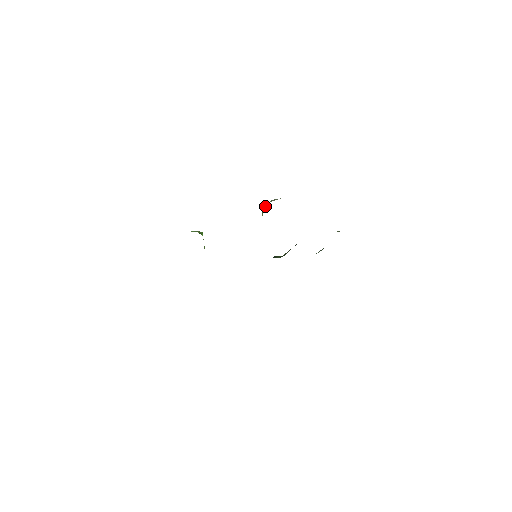
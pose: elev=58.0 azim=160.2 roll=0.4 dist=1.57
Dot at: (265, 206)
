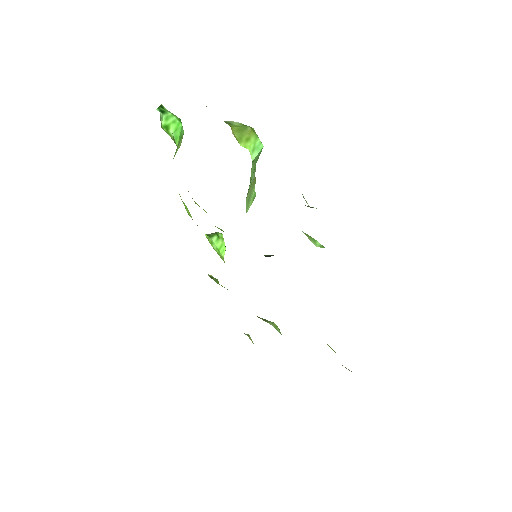
Dot at: occluded
